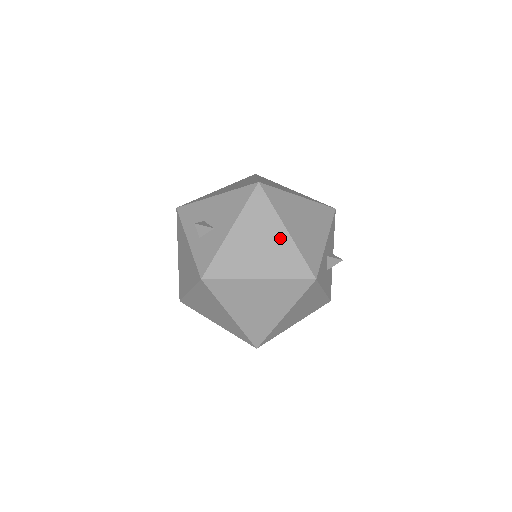
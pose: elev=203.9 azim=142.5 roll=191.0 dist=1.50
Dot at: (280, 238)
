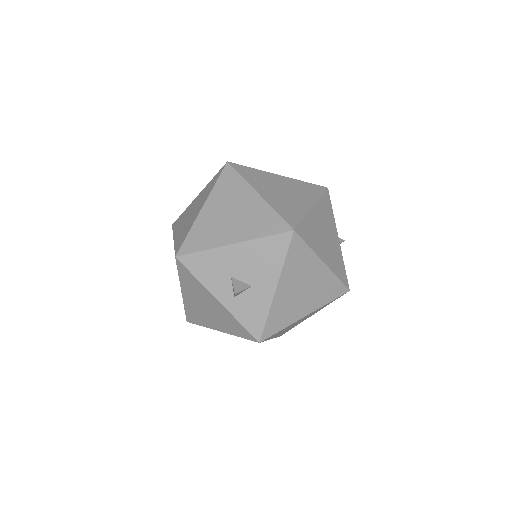
Dot at: (319, 273)
